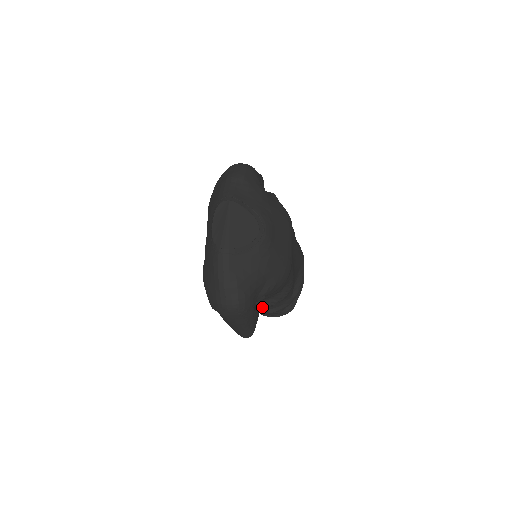
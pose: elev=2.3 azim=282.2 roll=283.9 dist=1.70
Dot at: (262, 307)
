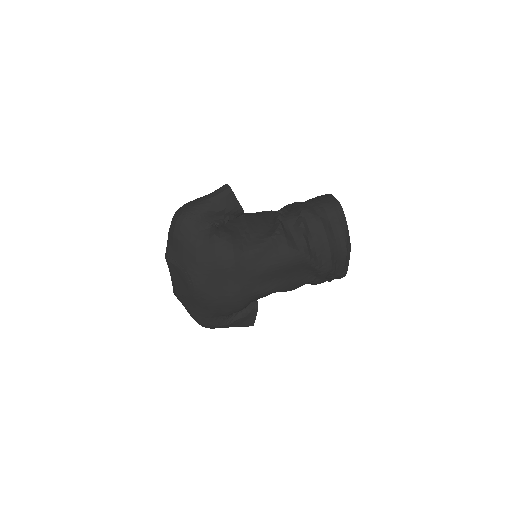
Dot at: occluded
